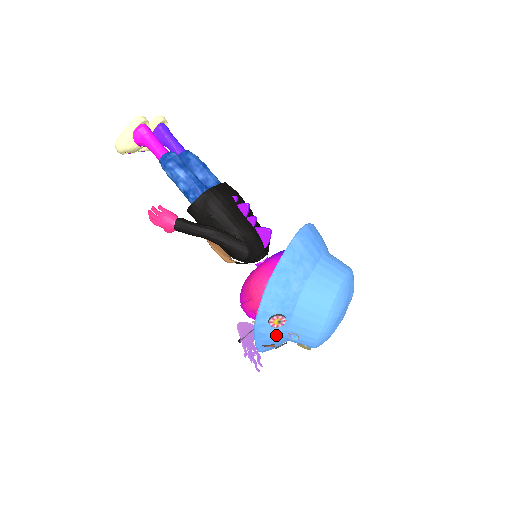
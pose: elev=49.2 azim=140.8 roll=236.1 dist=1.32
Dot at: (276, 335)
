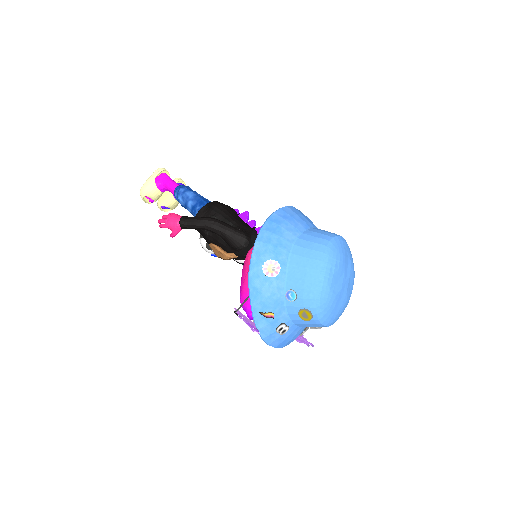
Dot at: (272, 293)
